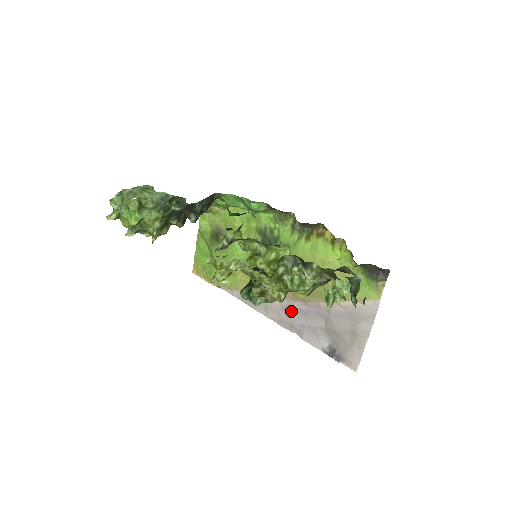
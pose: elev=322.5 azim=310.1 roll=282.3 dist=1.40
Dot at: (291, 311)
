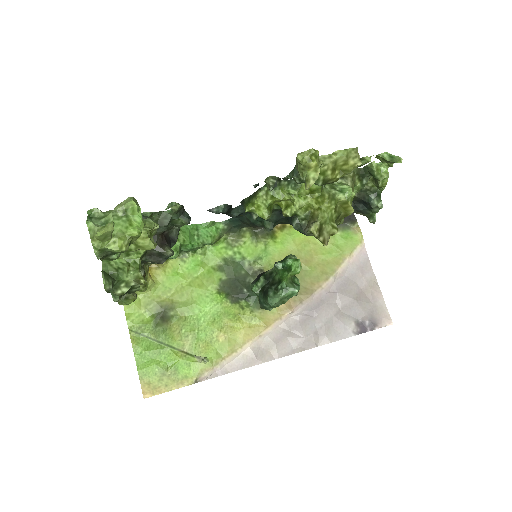
Dot at: (301, 323)
